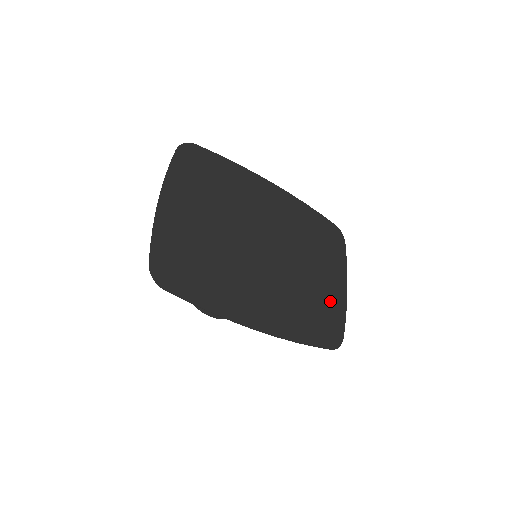
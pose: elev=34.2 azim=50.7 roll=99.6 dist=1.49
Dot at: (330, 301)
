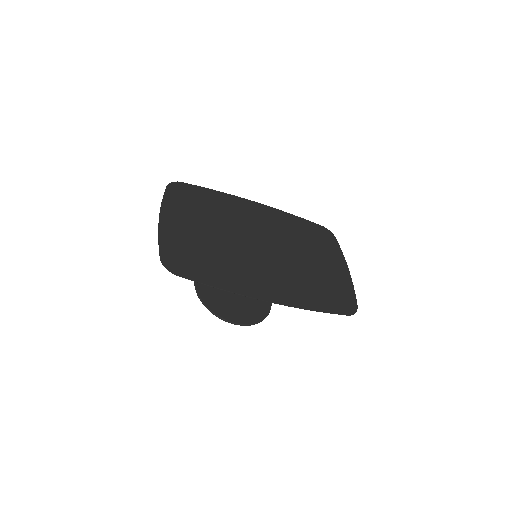
Dot at: (334, 279)
